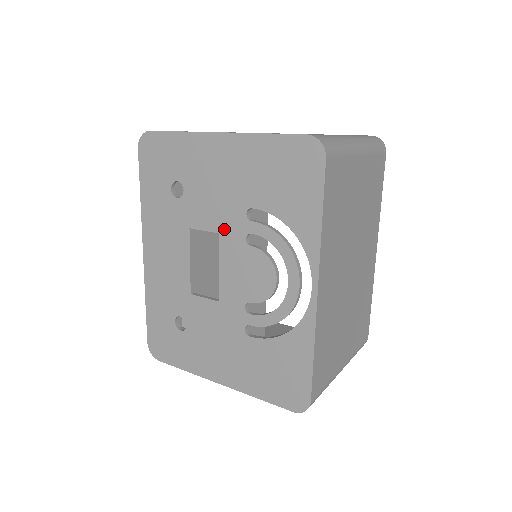
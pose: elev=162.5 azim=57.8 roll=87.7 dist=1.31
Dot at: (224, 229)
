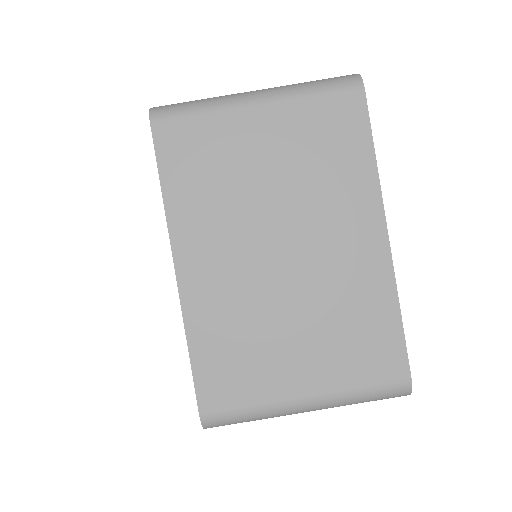
Dot at: occluded
